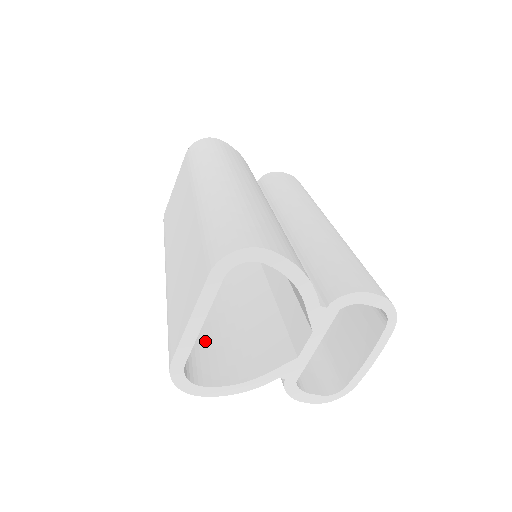
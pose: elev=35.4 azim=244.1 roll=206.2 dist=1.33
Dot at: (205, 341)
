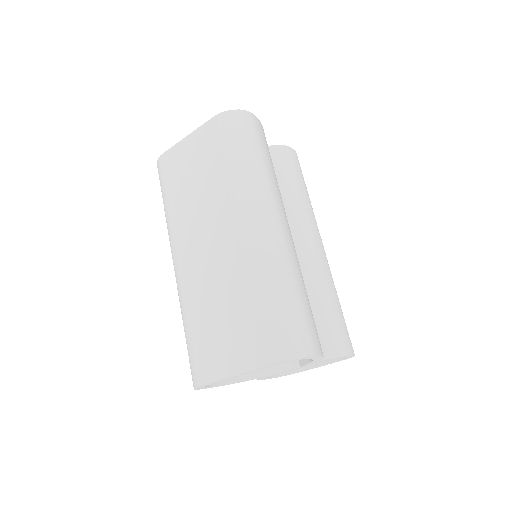
Dot at: occluded
